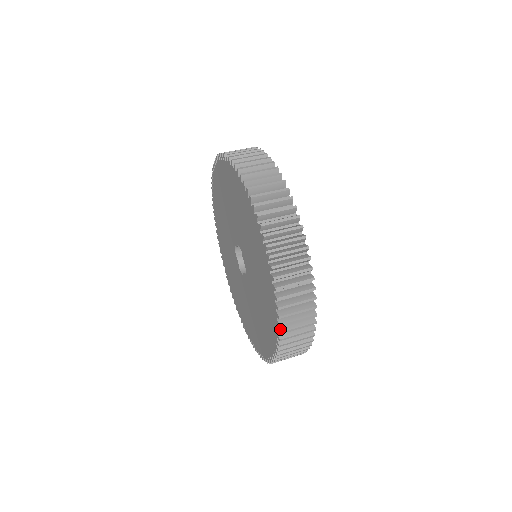
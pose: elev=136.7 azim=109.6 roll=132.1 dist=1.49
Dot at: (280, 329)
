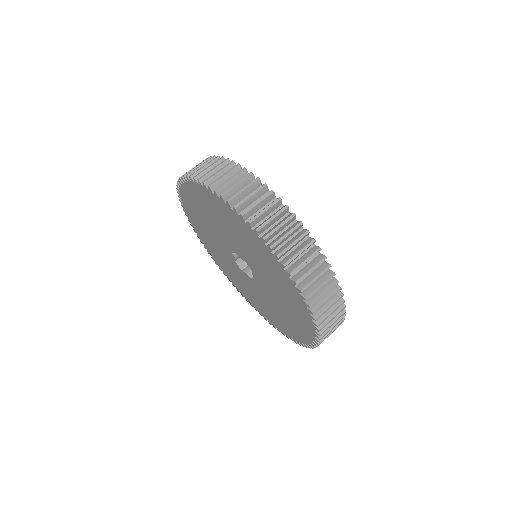
Dot at: (304, 345)
